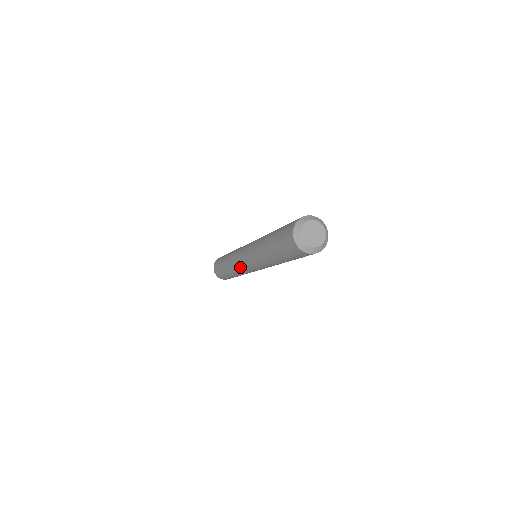
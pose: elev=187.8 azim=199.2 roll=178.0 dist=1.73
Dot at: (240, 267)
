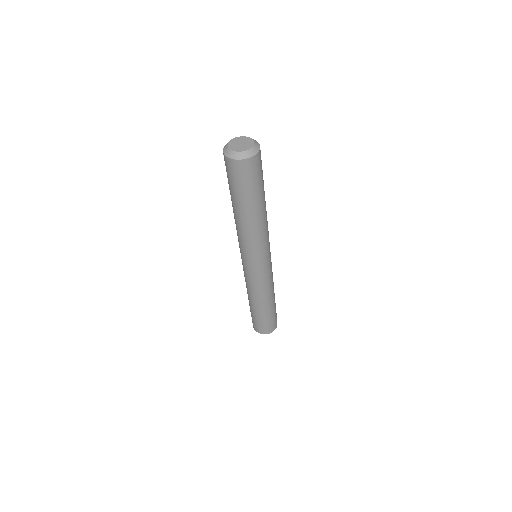
Dot at: occluded
